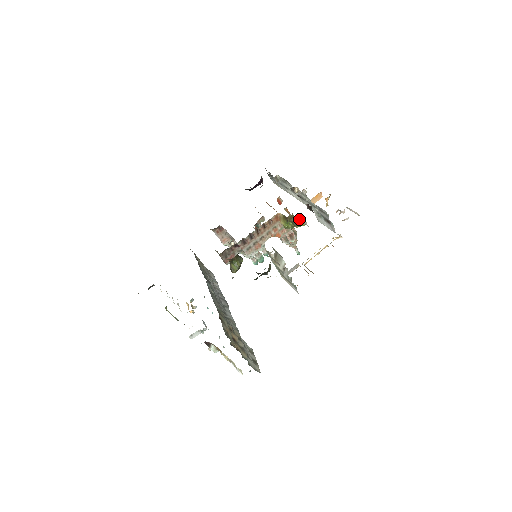
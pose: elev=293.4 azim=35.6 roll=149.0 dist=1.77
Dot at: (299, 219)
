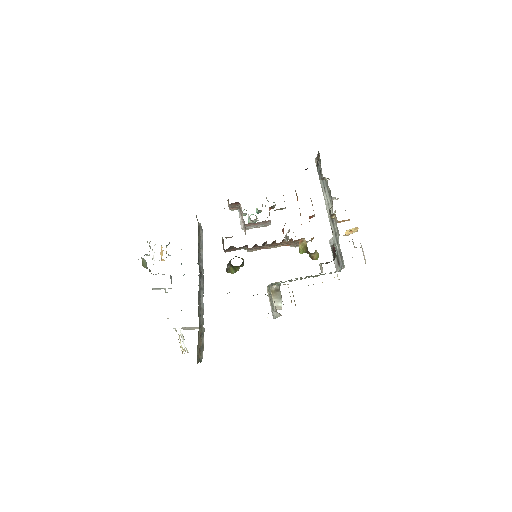
Dot at: (317, 254)
